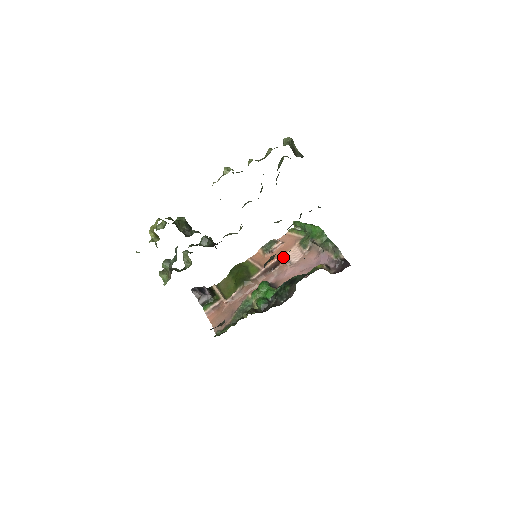
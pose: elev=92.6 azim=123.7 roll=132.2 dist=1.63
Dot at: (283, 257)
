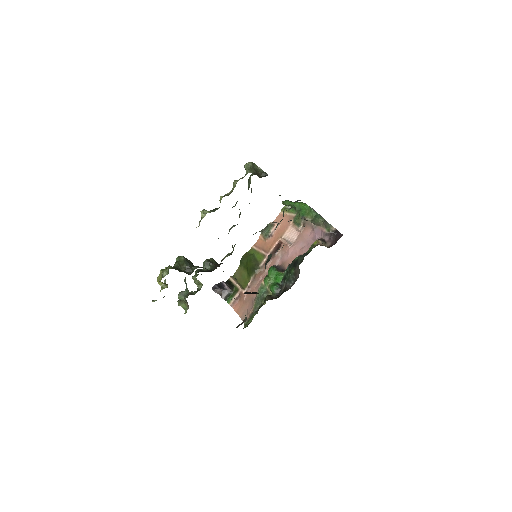
Dot at: (282, 239)
